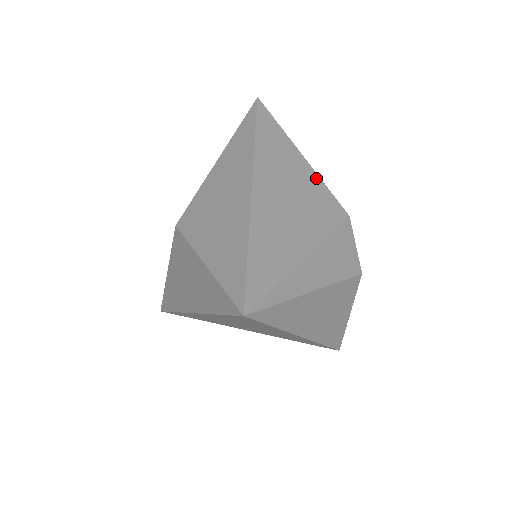
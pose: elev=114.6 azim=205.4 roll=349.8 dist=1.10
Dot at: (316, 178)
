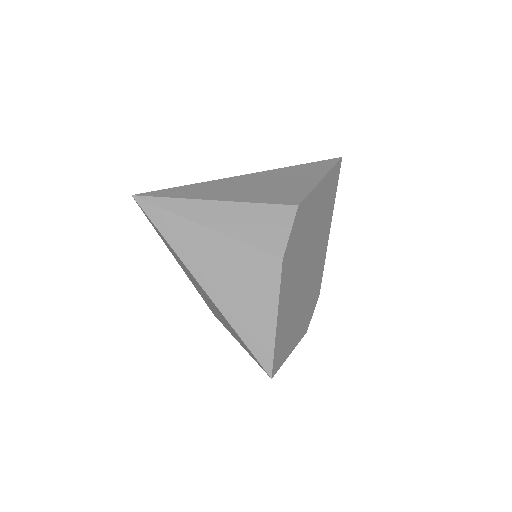
Dot at: (310, 187)
